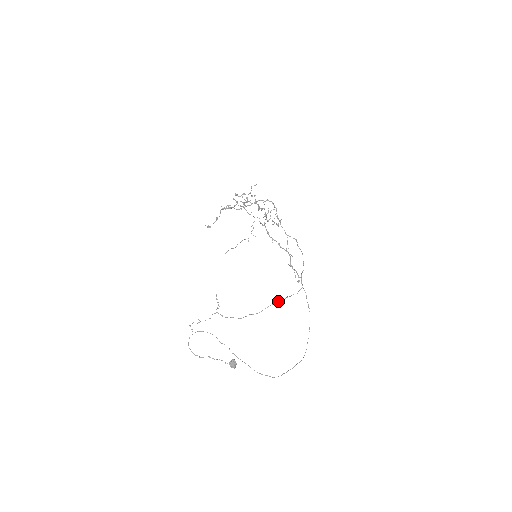
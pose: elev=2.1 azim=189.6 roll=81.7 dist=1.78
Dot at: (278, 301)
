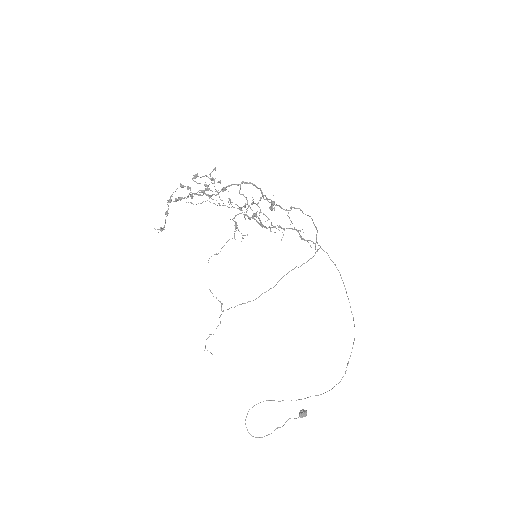
Dot at: occluded
